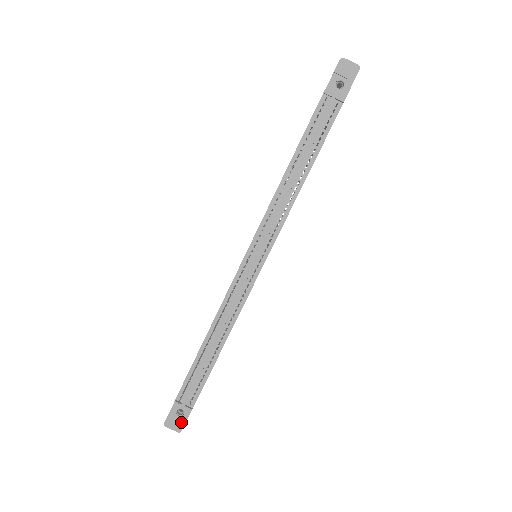
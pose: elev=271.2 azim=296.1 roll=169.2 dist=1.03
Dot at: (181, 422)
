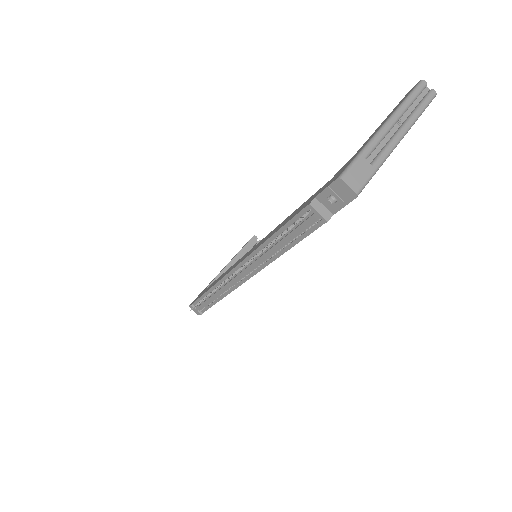
Dot at: occluded
